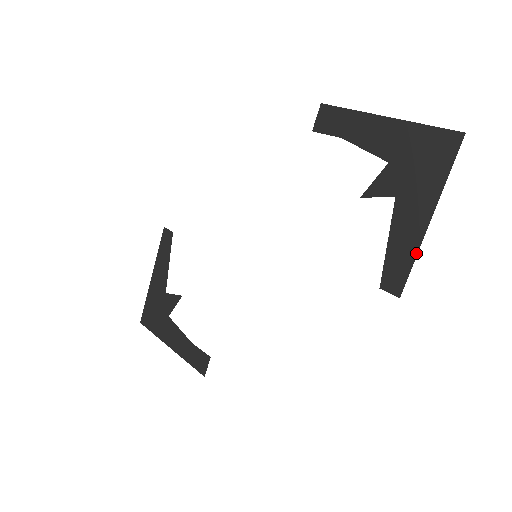
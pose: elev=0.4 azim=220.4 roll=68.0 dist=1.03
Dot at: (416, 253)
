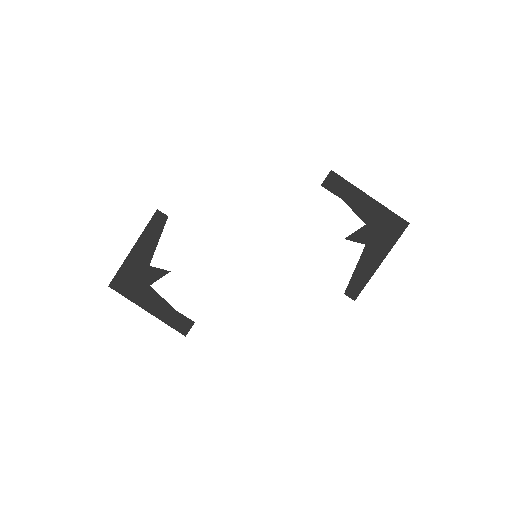
Dot at: occluded
